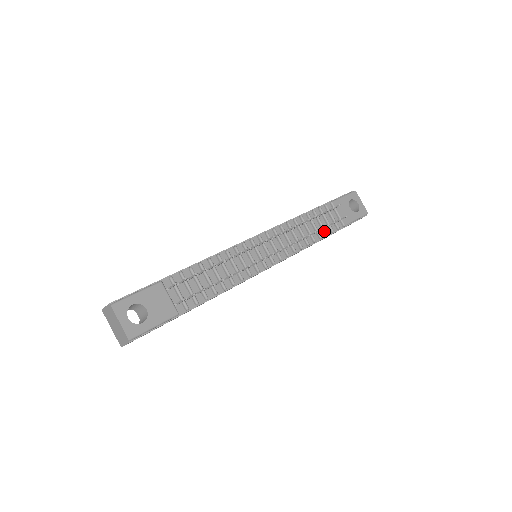
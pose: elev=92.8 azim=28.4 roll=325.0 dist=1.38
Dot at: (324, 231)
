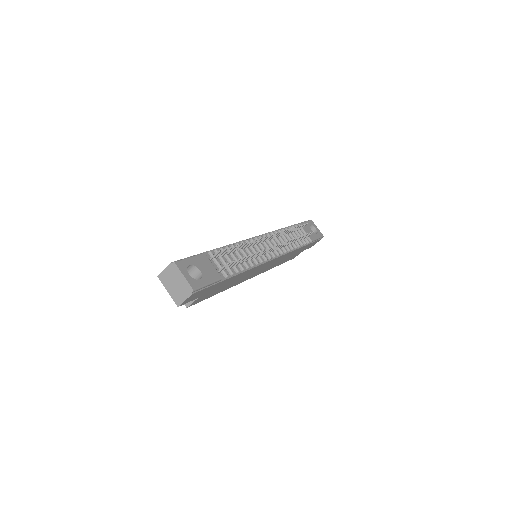
Dot at: (300, 242)
